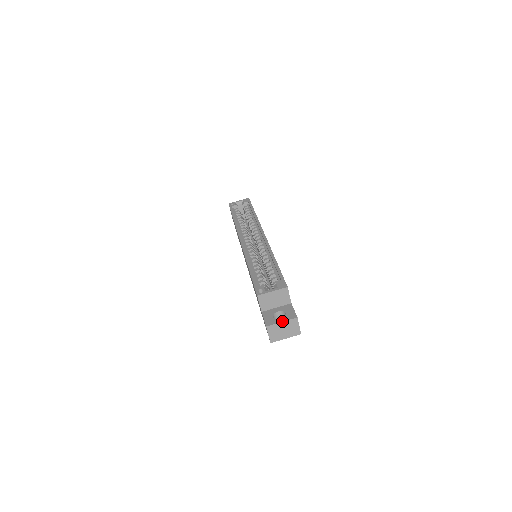
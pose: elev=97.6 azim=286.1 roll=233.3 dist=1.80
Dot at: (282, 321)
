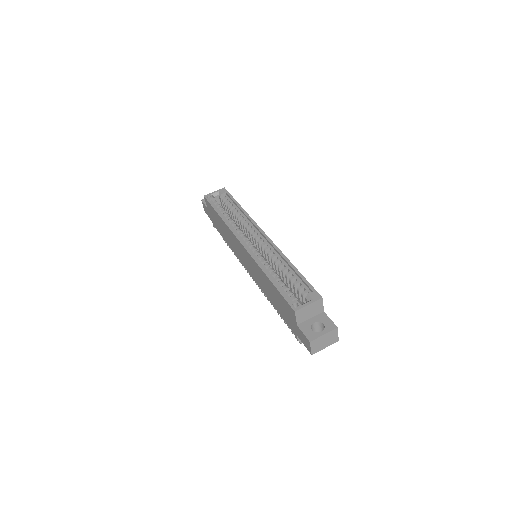
Dot at: (324, 334)
